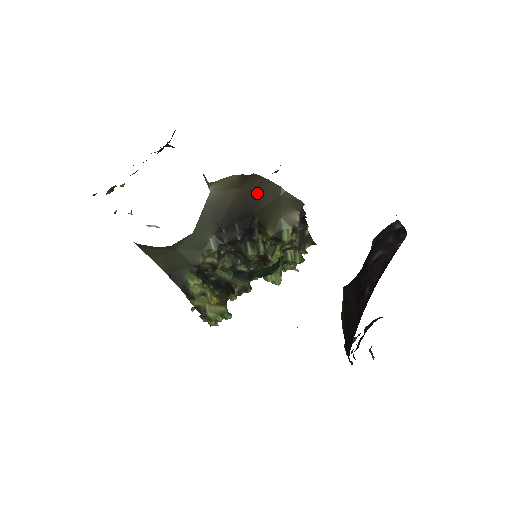
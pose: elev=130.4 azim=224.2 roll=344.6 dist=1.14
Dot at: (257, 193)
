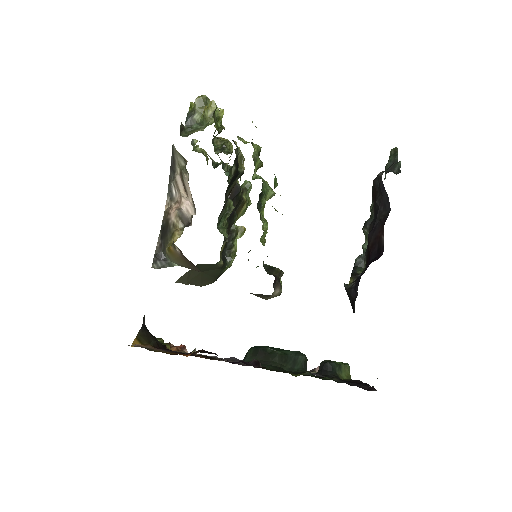
Dot at: occluded
